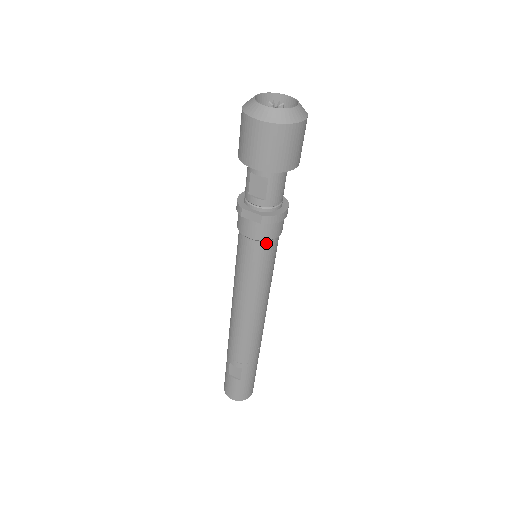
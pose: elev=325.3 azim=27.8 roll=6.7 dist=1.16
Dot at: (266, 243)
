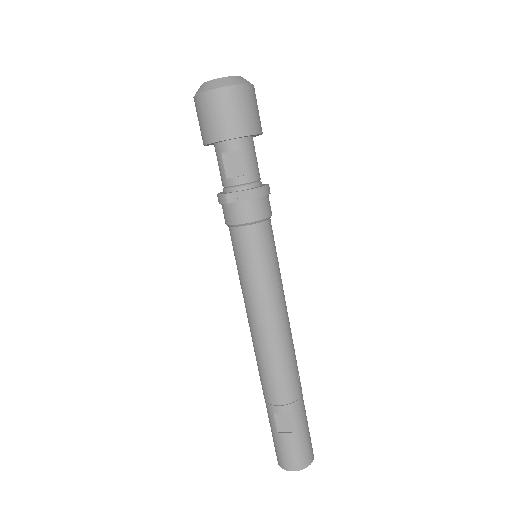
Dot at: (262, 225)
